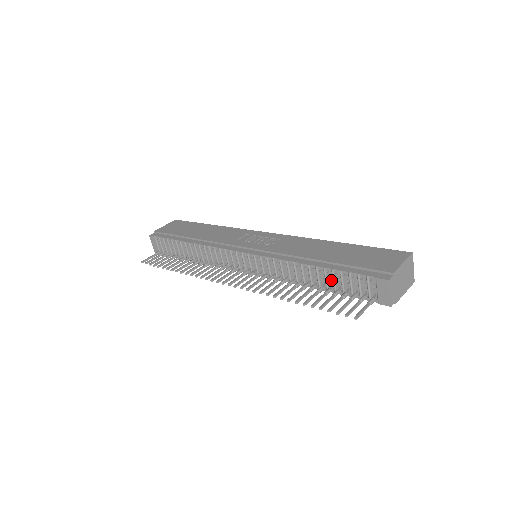
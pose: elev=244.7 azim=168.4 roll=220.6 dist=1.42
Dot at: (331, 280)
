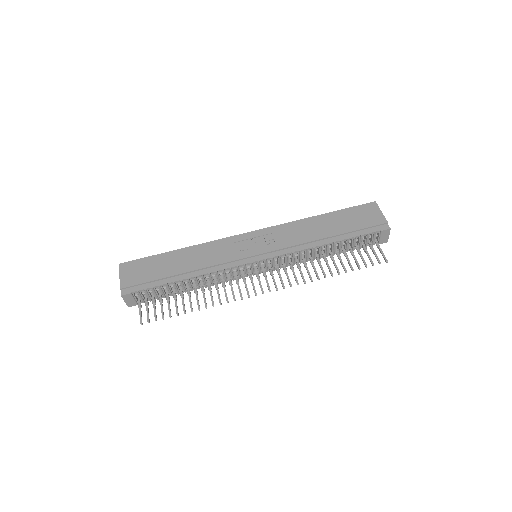
Dot at: occluded
